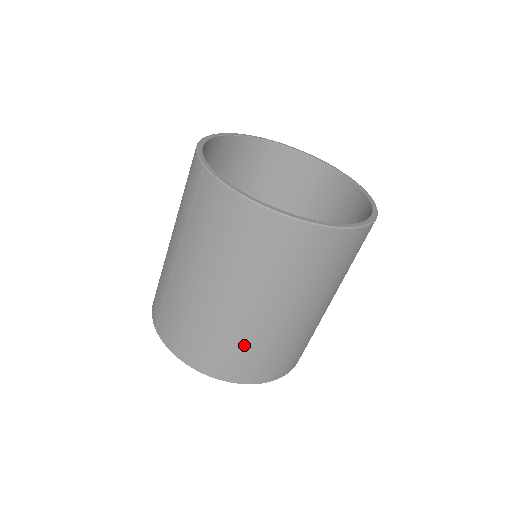
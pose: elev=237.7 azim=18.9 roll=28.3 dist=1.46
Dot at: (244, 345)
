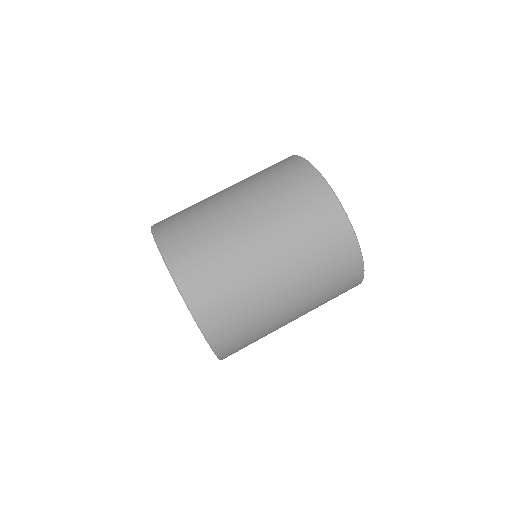
Dot at: (211, 240)
